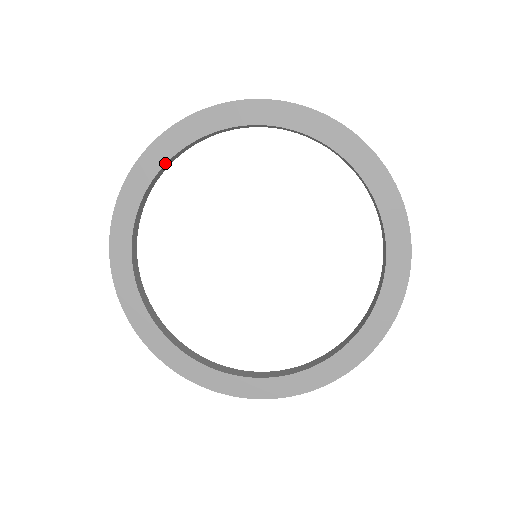
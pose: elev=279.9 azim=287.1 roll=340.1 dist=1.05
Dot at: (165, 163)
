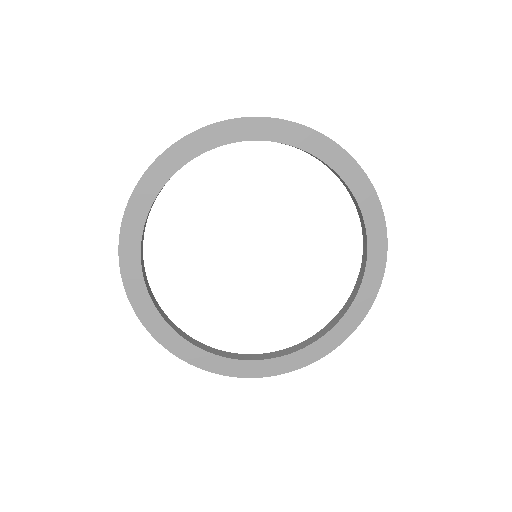
Dot at: (150, 207)
